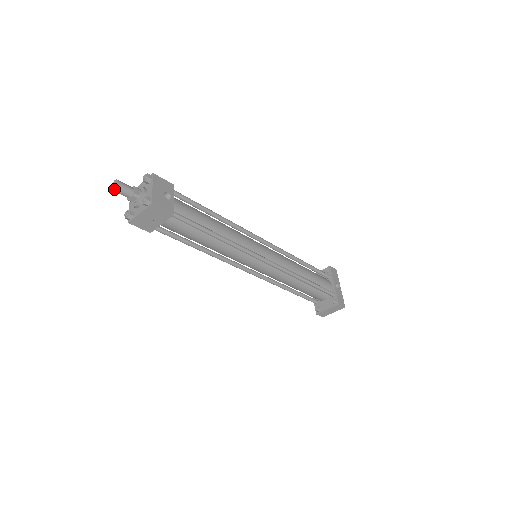
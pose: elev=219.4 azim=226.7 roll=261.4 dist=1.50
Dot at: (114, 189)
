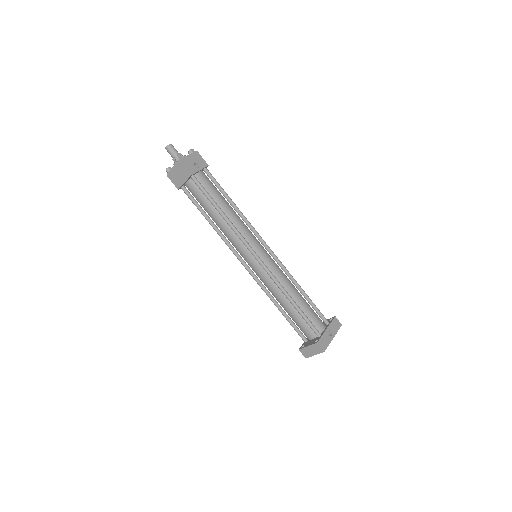
Dot at: (166, 147)
